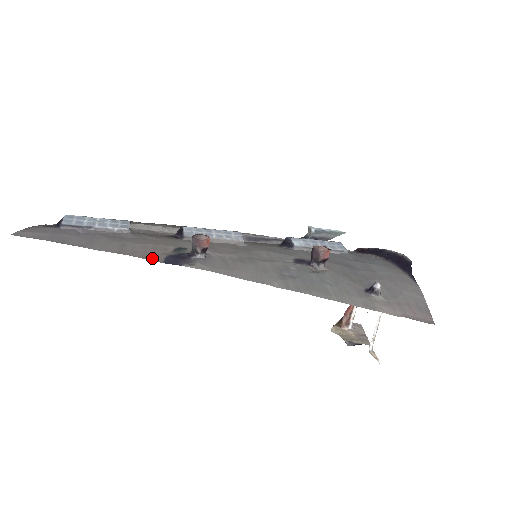
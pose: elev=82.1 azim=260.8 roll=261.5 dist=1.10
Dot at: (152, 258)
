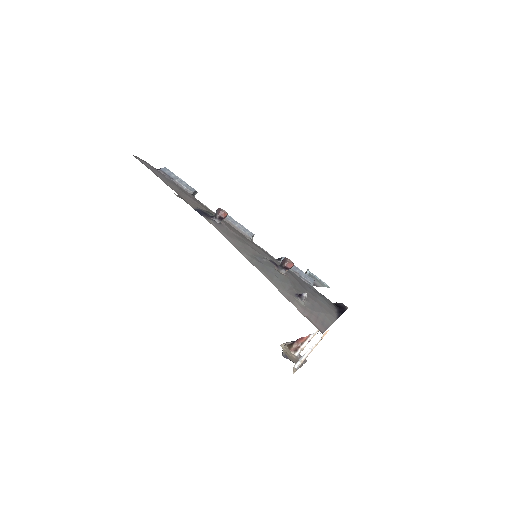
Dot at: (190, 204)
